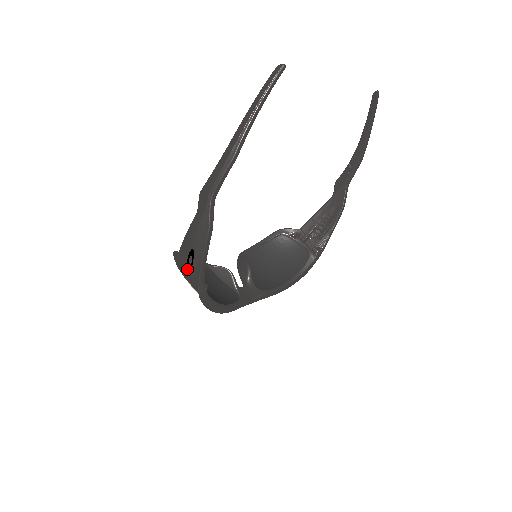
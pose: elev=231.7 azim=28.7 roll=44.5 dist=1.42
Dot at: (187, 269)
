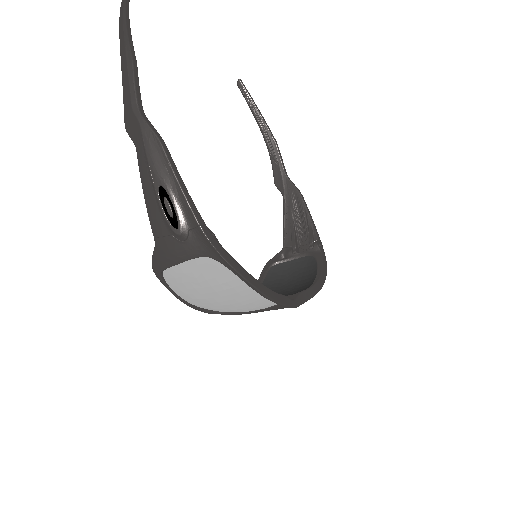
Dot at: (172, 223)
